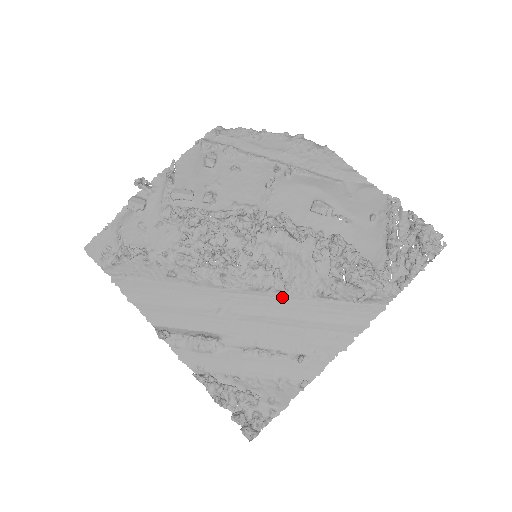
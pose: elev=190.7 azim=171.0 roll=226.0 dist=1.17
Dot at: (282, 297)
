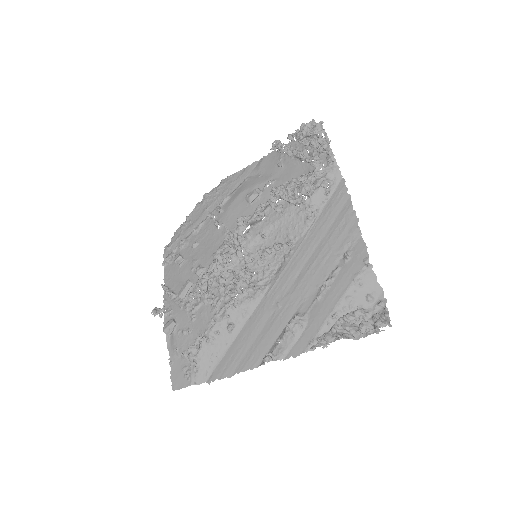
Dot at: (295, 251)
